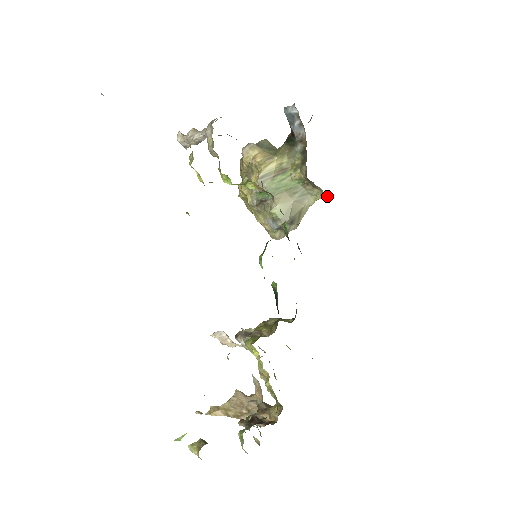
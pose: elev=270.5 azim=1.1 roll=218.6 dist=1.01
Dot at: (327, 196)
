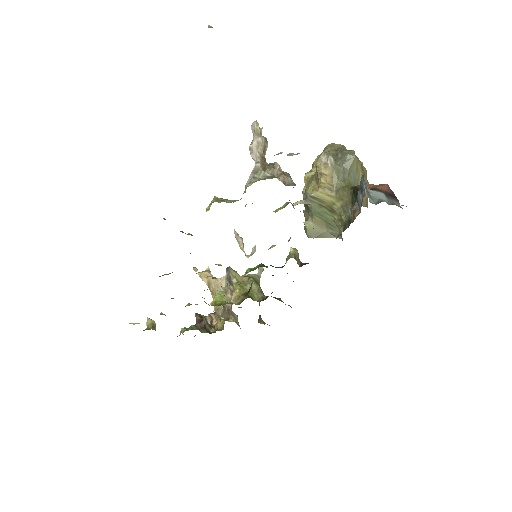
Dot at: occluded
